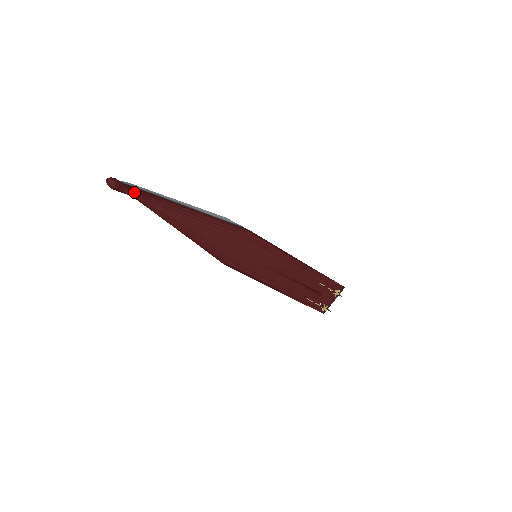
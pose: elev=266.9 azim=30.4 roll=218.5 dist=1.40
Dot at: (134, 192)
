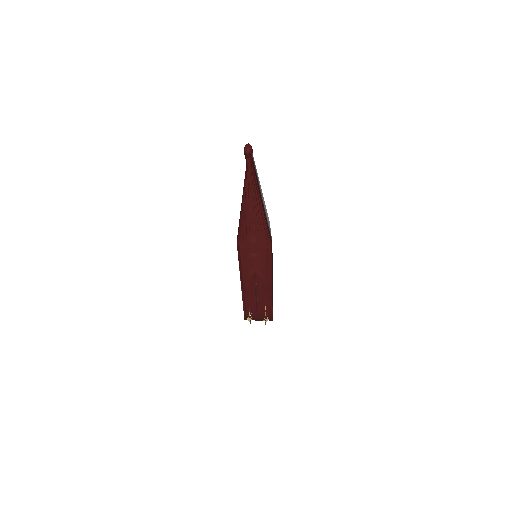
Dot at: (251, 165)
